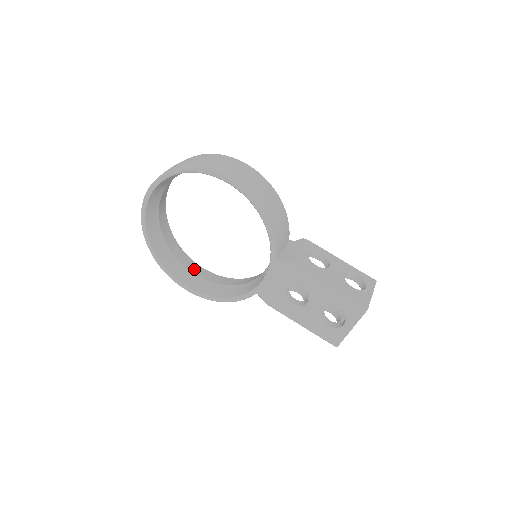
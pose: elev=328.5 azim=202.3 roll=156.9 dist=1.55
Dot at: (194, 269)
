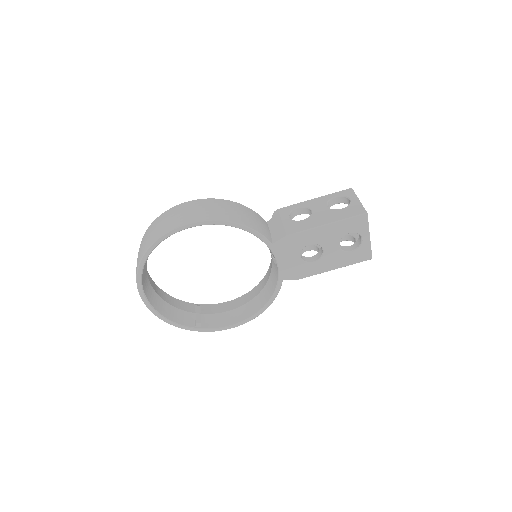
Dot at: (222, 309)
